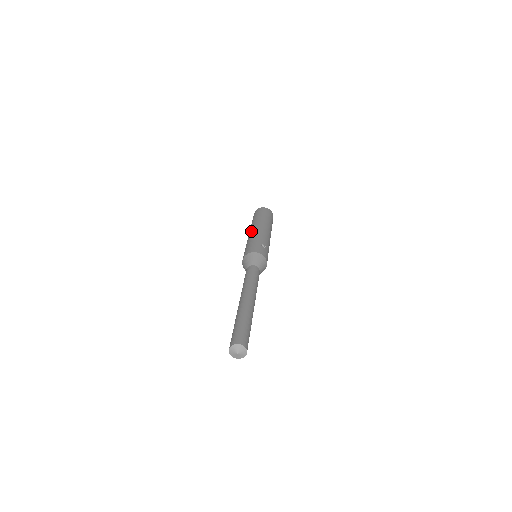
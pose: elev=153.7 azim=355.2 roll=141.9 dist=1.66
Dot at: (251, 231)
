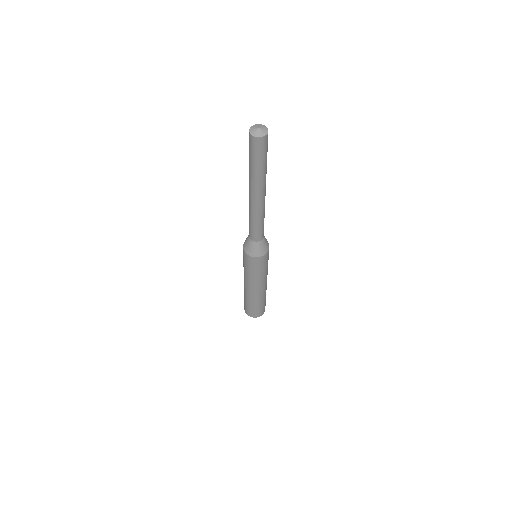
Dot at: occluded
